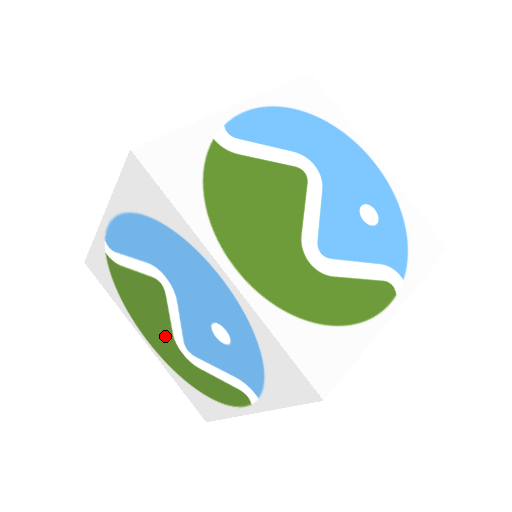
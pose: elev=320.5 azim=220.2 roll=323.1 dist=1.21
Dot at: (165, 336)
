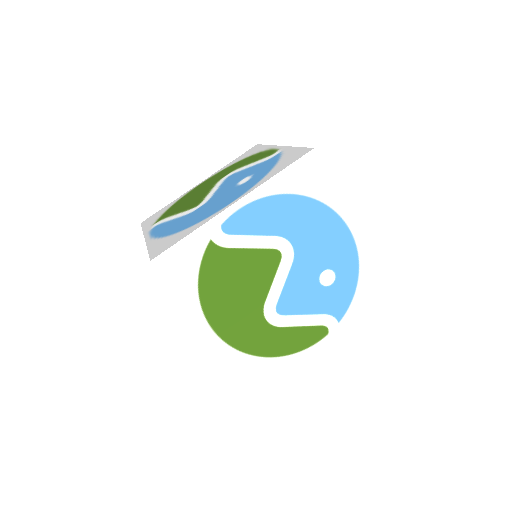
Dot at: occluded
